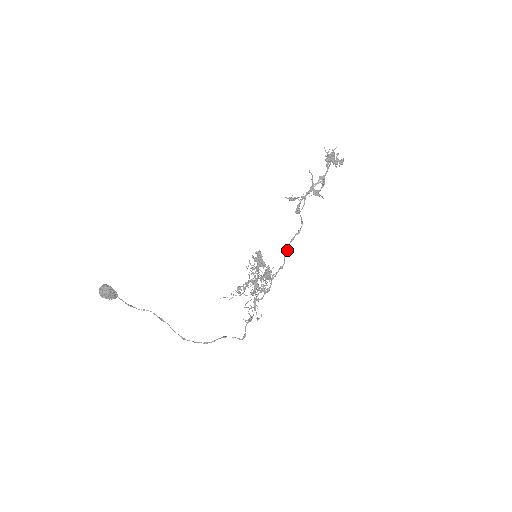
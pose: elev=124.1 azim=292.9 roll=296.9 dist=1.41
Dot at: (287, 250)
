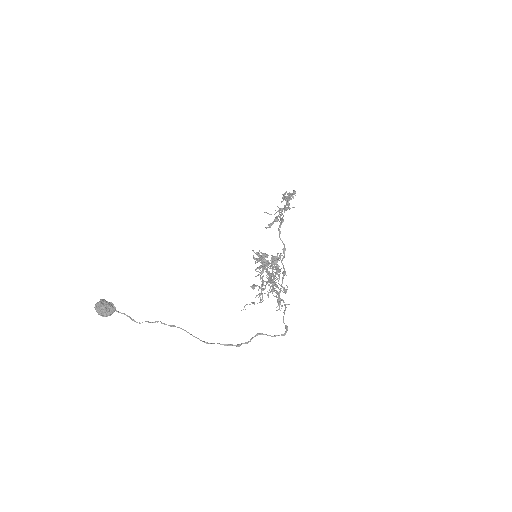
Dot at: occluded
